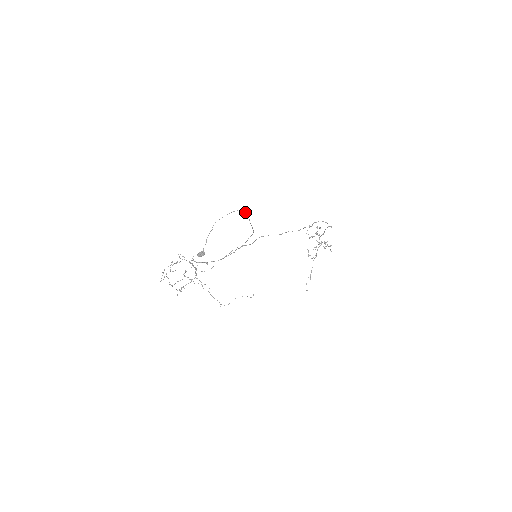
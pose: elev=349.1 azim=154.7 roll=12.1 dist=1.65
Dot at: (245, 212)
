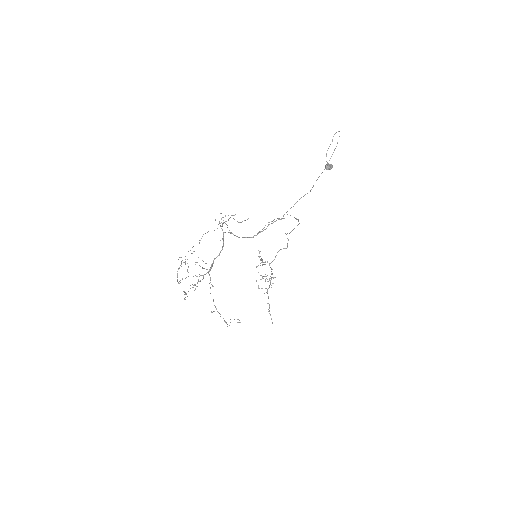
Dot at: (337, 143)
